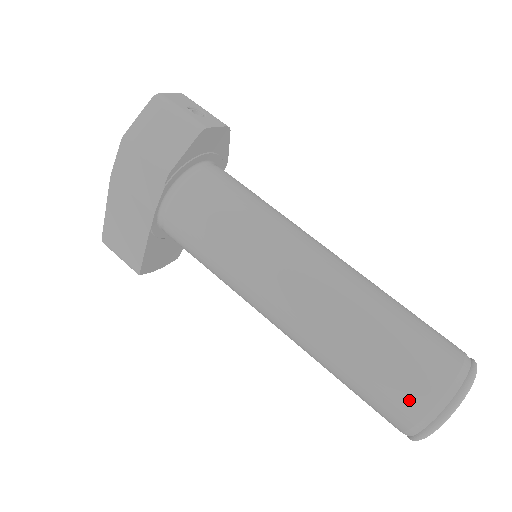
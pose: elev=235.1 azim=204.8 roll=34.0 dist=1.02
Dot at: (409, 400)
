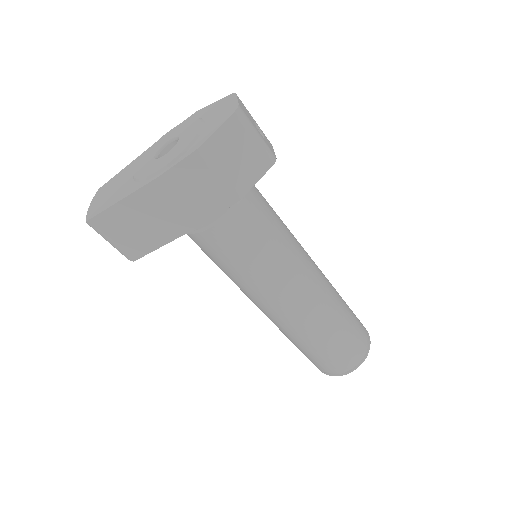
Dot at: (346, 360)
